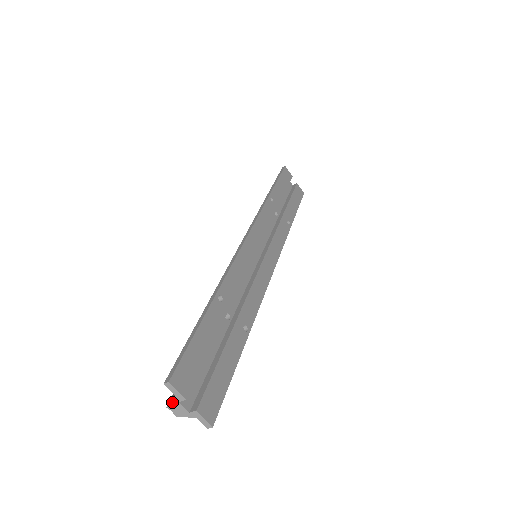
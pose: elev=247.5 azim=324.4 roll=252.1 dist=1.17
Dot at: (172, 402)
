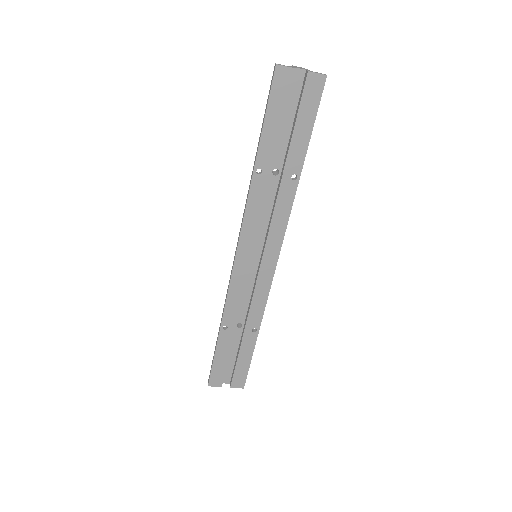
Dot at: occluded
